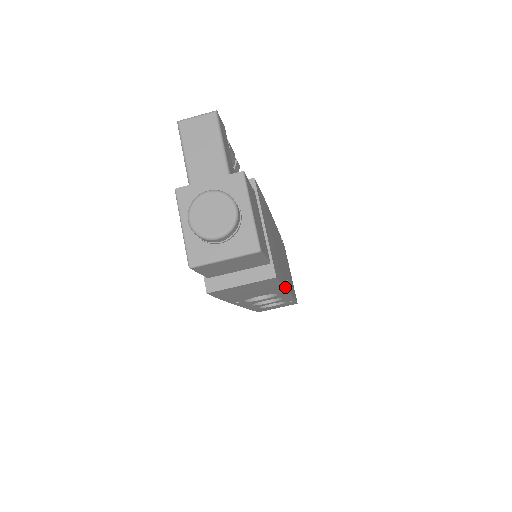
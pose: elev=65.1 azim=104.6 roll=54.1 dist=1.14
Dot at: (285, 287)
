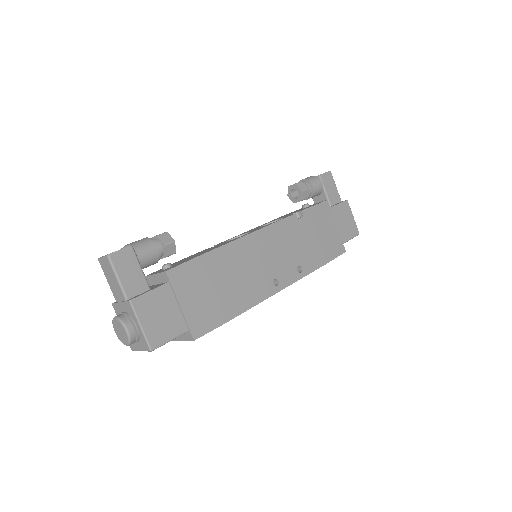
Dot at: (243, 312)
